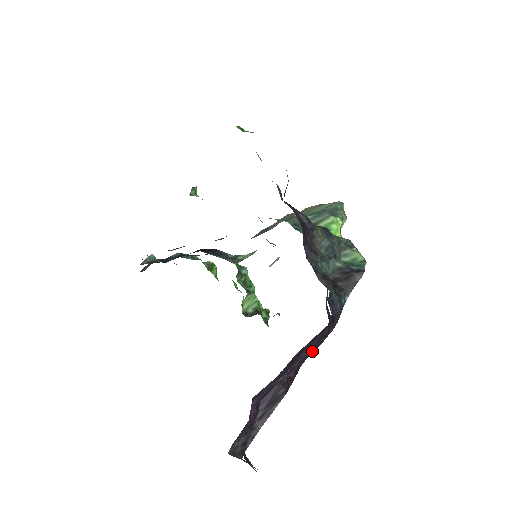
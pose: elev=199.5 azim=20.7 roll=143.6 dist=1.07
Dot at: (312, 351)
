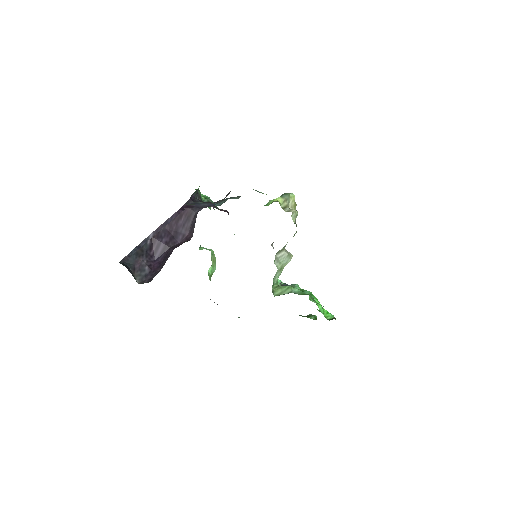
Dot at: (168, 219)
